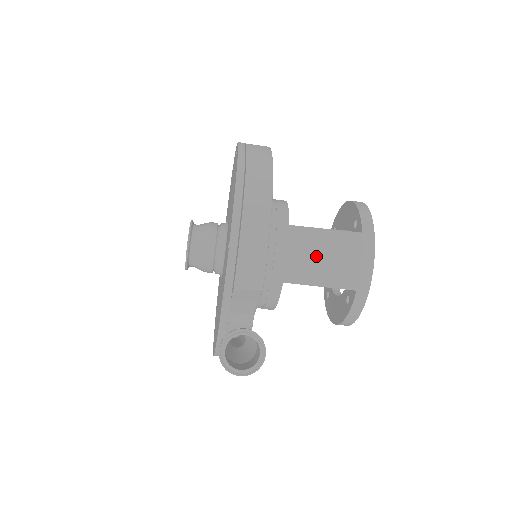
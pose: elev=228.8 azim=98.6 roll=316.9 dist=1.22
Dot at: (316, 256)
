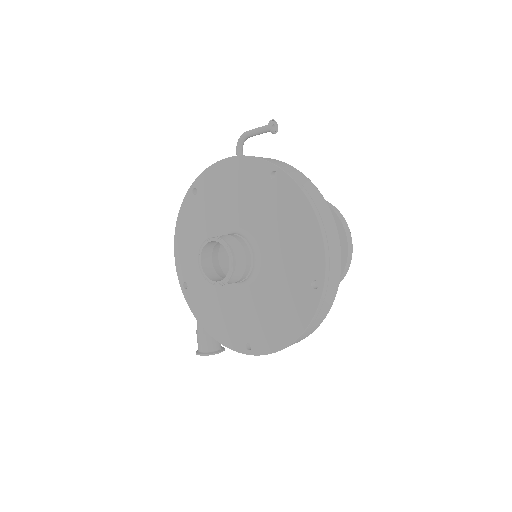
Dot at: occluded
